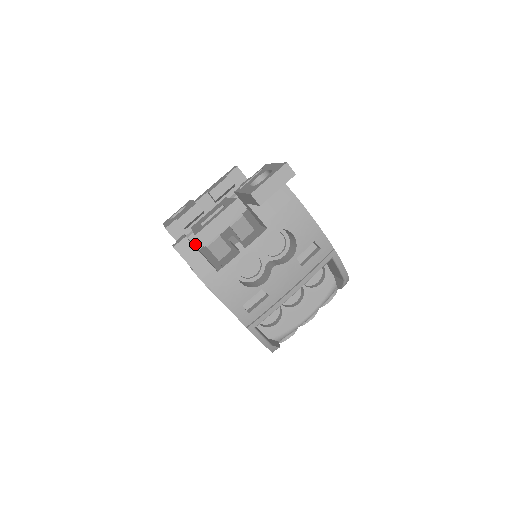
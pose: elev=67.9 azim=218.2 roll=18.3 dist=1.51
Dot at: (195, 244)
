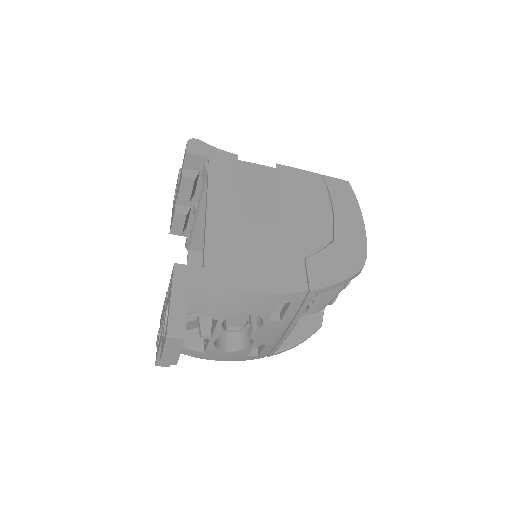
Dot at: (201, 245)
